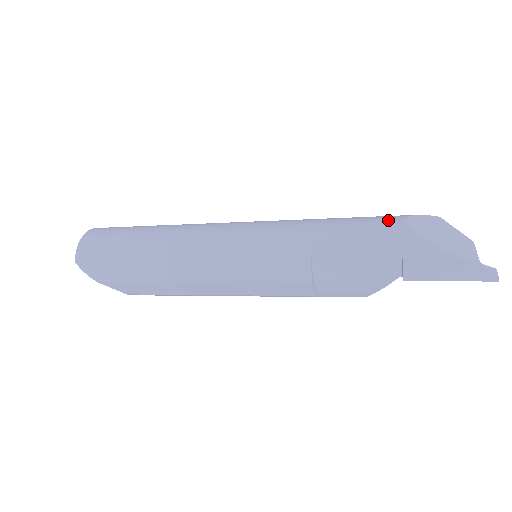
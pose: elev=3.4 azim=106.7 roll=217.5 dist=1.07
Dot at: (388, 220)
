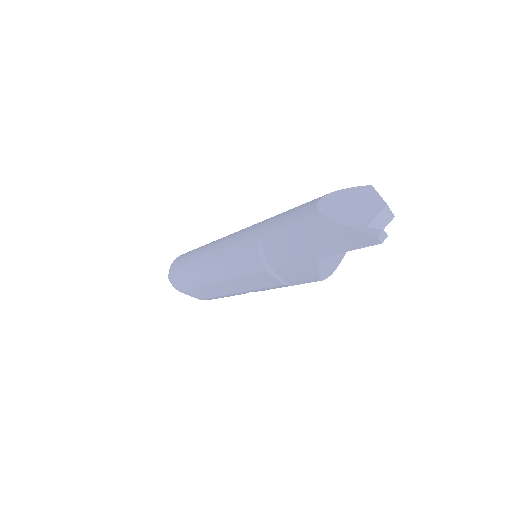
Dot at: (310, 202)
